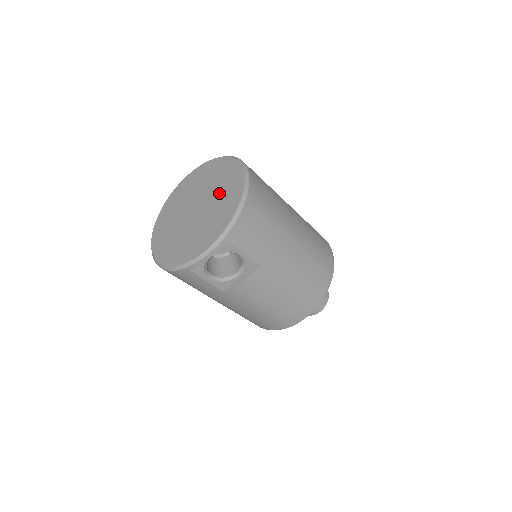
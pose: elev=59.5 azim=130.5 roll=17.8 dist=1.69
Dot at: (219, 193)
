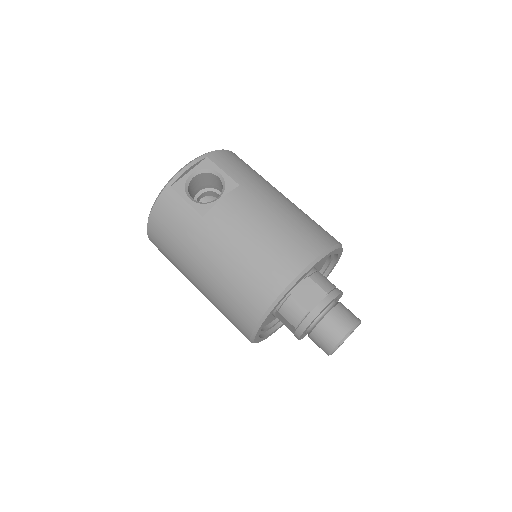
Dot at: occluded
